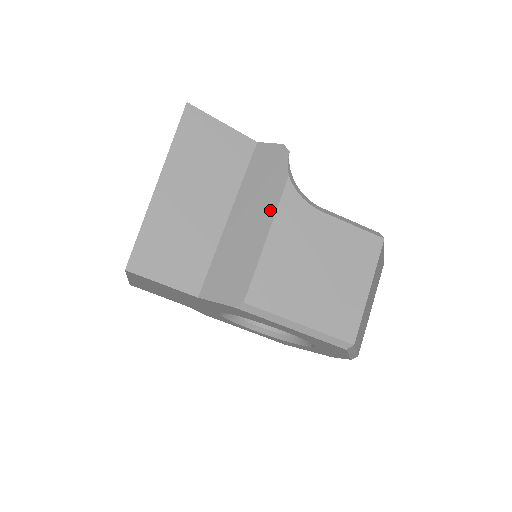
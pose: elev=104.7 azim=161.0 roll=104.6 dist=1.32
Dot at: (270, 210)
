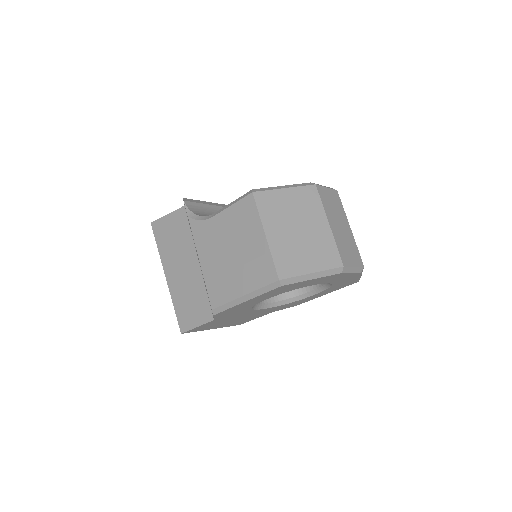
Dot at: occluded
